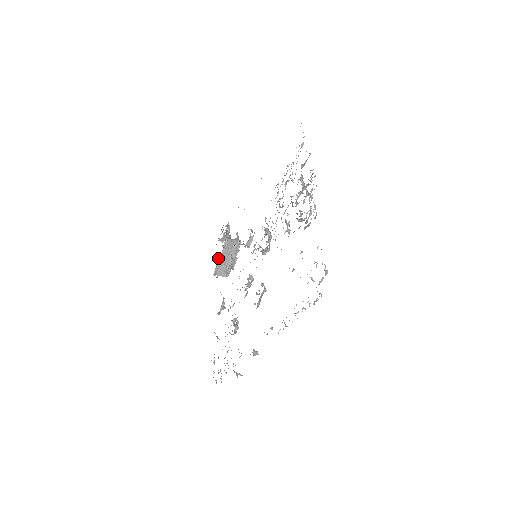
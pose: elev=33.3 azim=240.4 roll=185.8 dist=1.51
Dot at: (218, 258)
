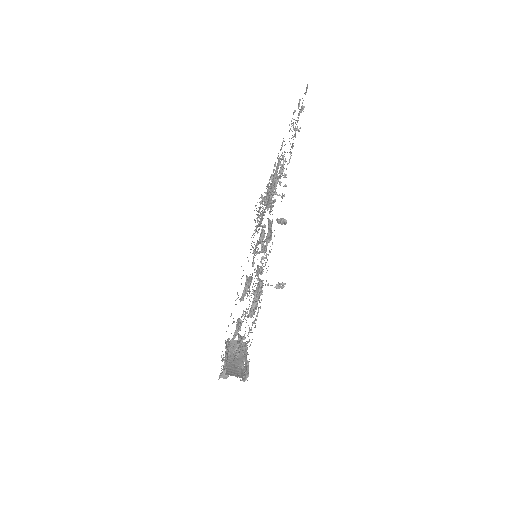
Dot at: (224, 360)
